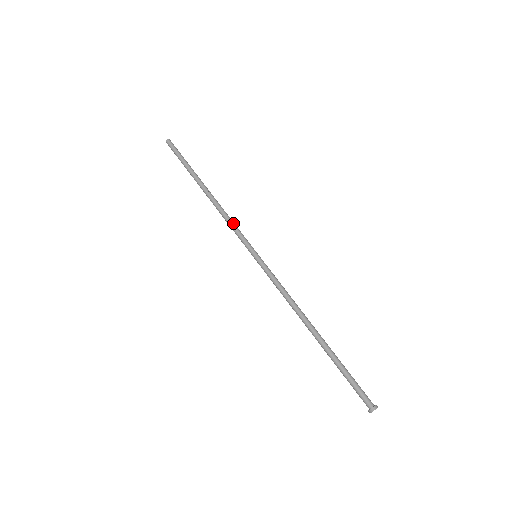
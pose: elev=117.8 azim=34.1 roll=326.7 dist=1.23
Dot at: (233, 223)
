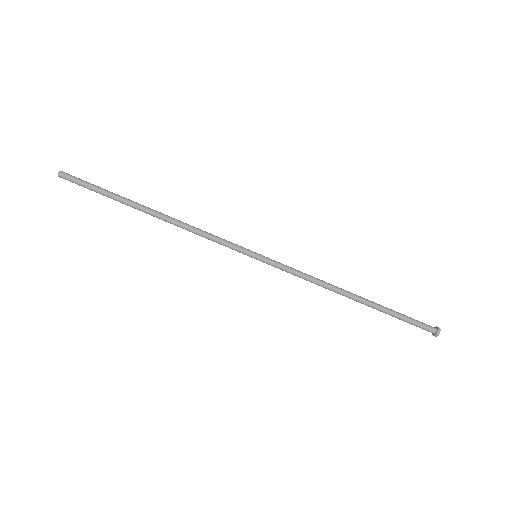
Dot at: (209, 237)
